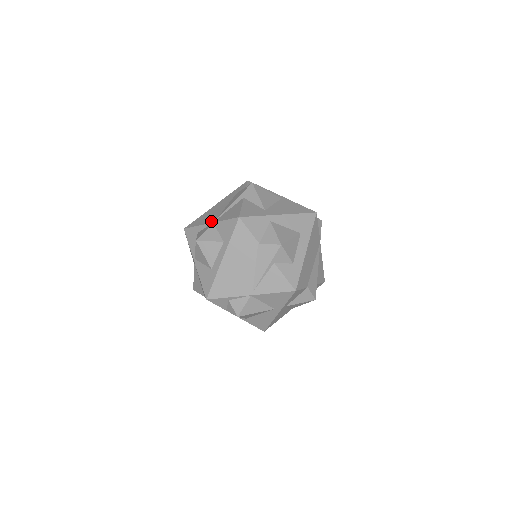
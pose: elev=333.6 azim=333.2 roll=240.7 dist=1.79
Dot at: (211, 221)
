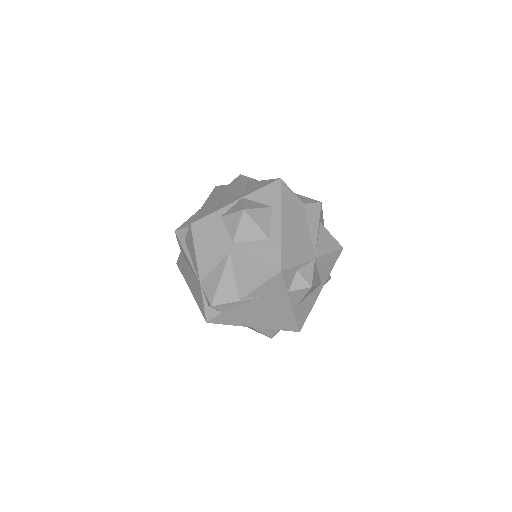
Dot at: (236, 199)
